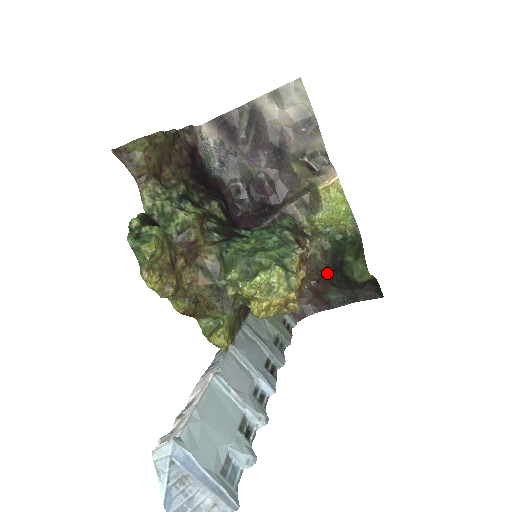
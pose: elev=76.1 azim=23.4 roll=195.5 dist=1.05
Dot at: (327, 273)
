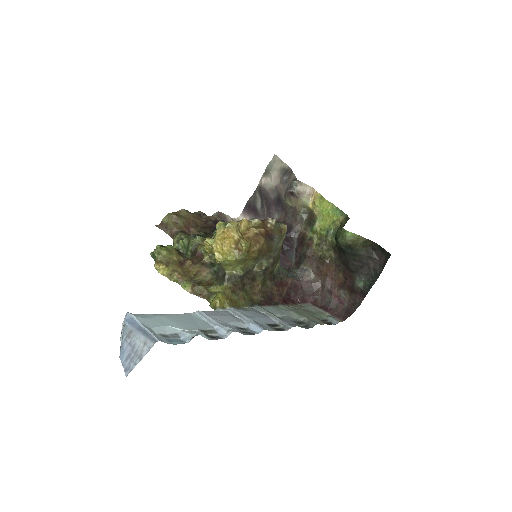
Dot at: (342, 263)
